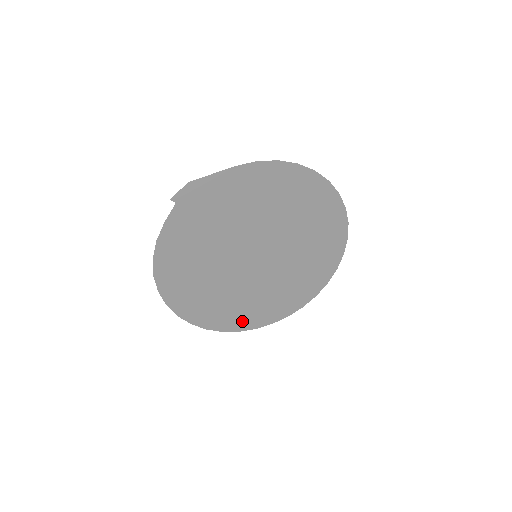
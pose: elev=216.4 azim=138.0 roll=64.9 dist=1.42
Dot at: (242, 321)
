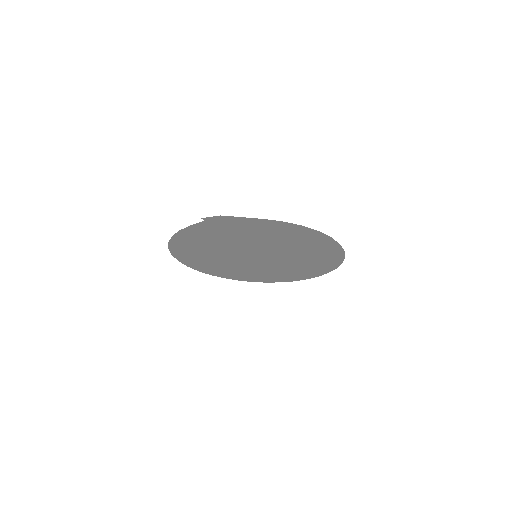
Dot at: (227, 275)
